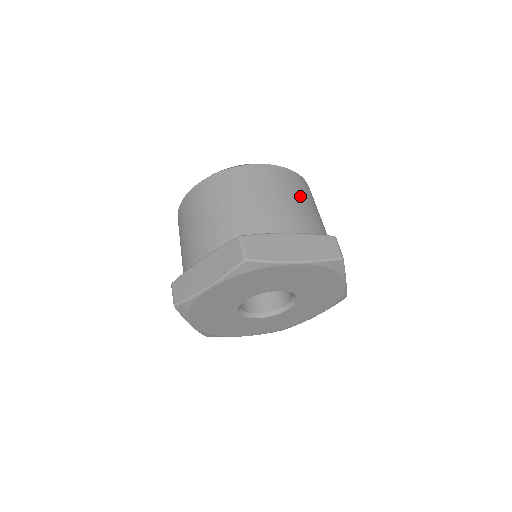
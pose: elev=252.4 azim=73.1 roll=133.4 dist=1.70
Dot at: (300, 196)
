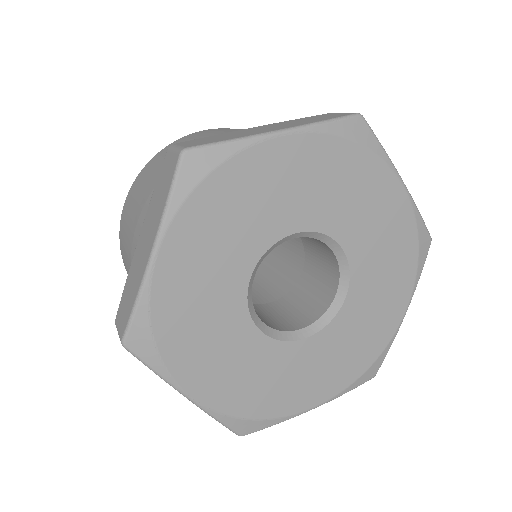
Dot at: occluded
